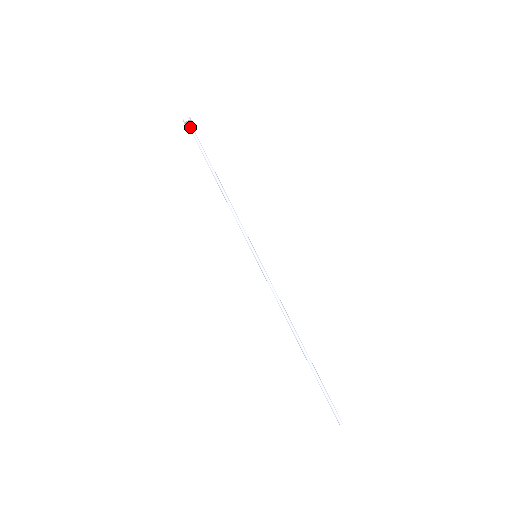
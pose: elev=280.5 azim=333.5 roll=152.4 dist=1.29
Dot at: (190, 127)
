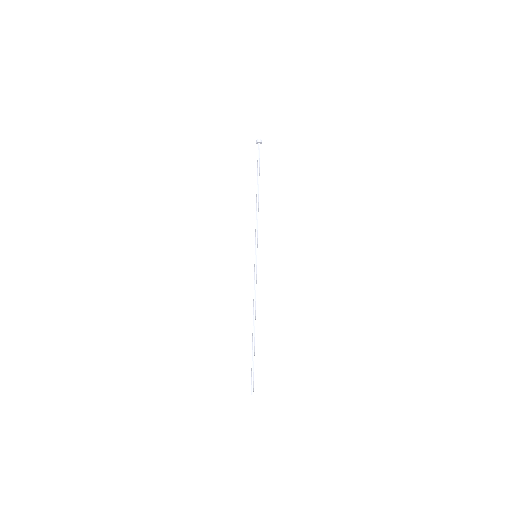
Dot at: (259, 147)
